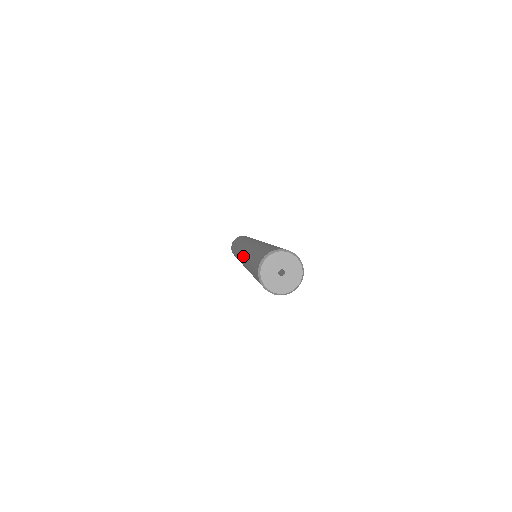
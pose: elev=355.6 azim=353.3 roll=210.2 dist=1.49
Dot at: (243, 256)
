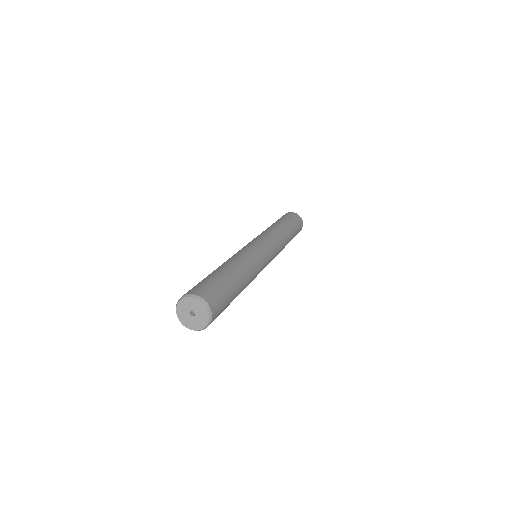
Dot at: occluded
